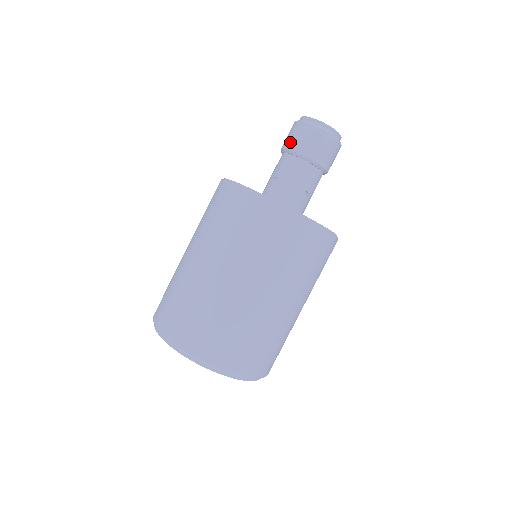
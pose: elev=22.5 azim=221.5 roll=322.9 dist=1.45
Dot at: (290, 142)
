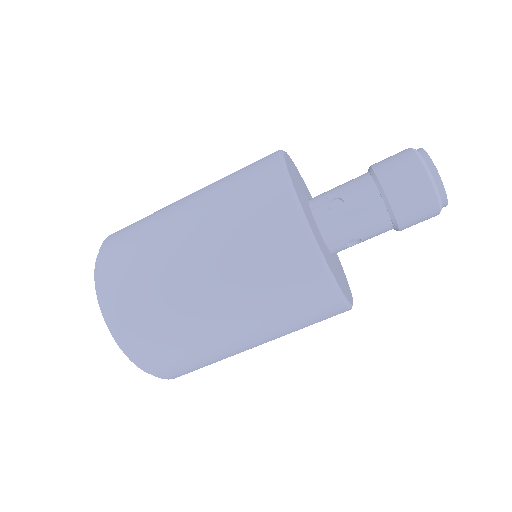
Dot at: (389, 175)
